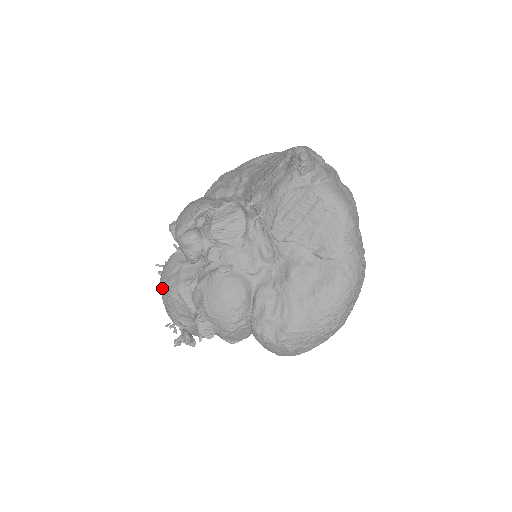
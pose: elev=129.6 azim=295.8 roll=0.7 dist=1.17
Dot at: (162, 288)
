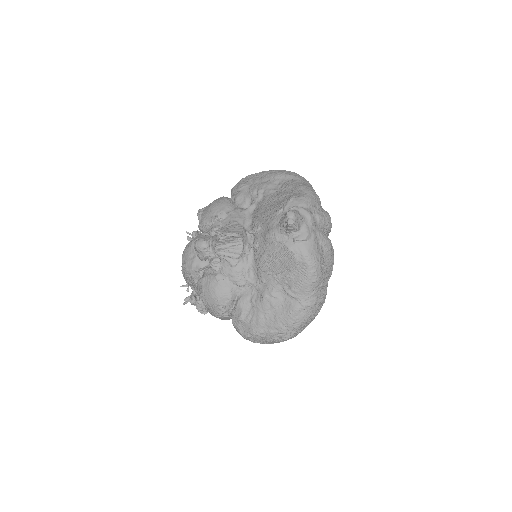
Dot at: (182, 262)
